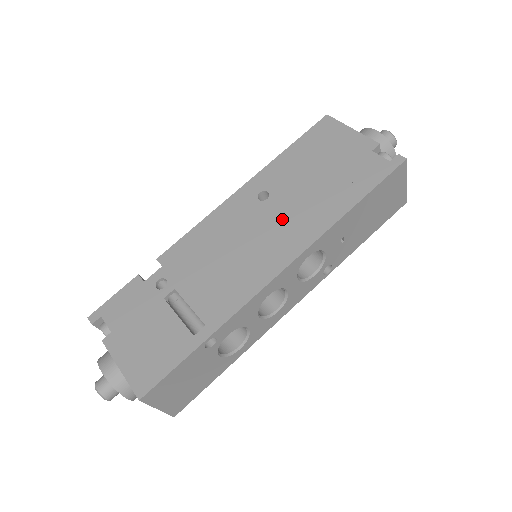
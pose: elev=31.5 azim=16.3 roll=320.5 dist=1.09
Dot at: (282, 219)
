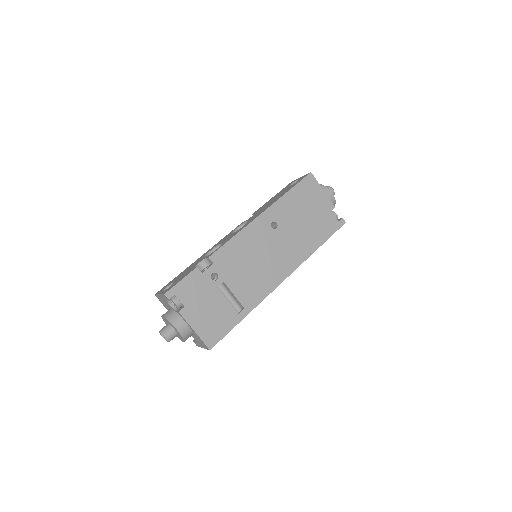
Dot at: (285, 246)
